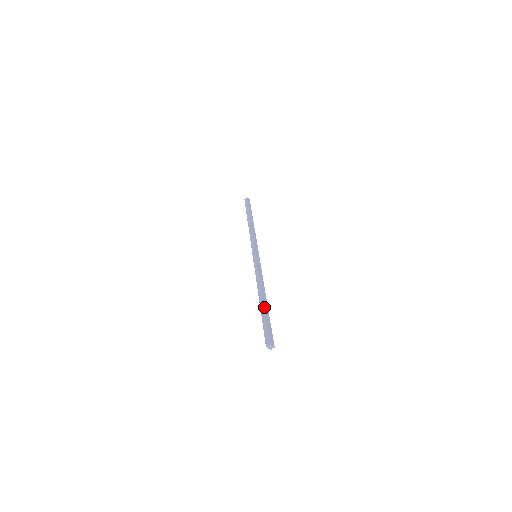
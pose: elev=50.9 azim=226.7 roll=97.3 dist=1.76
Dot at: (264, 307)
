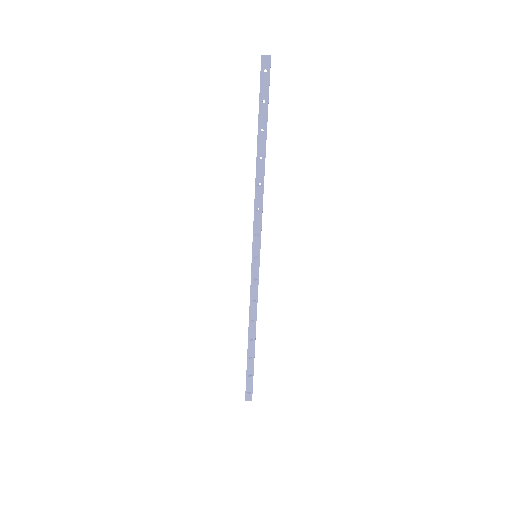
Dot at: (258, 132)
